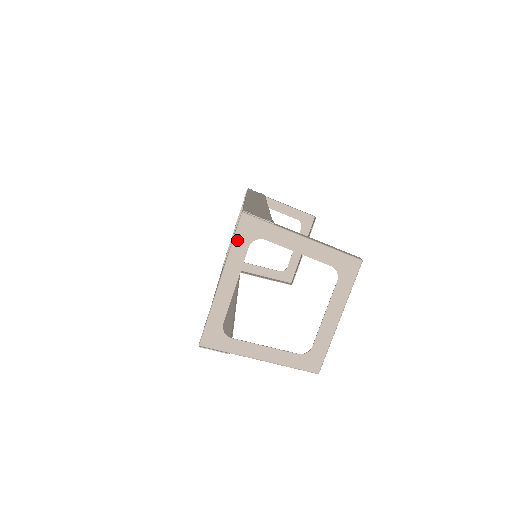
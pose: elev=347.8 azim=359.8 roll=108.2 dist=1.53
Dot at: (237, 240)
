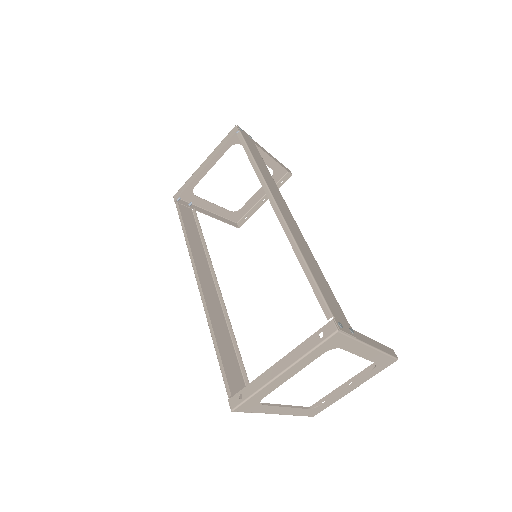
Dot at: (318, 349)
